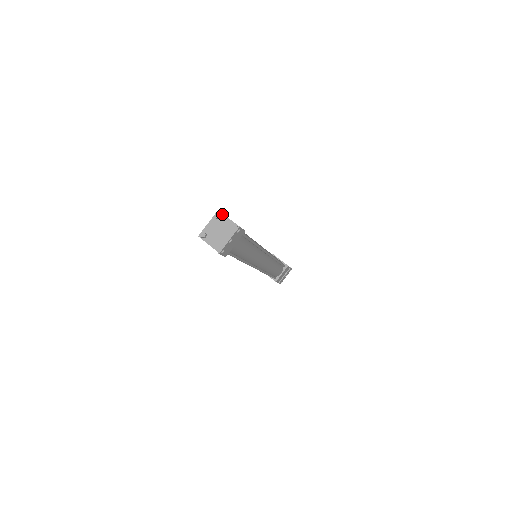
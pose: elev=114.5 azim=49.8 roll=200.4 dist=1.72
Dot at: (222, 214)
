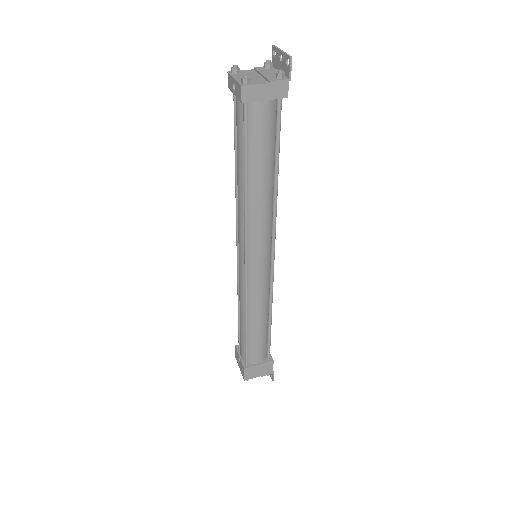
Dot at: (236, 71)
